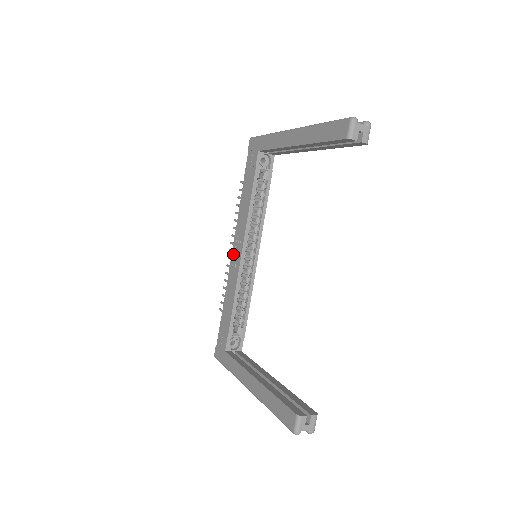
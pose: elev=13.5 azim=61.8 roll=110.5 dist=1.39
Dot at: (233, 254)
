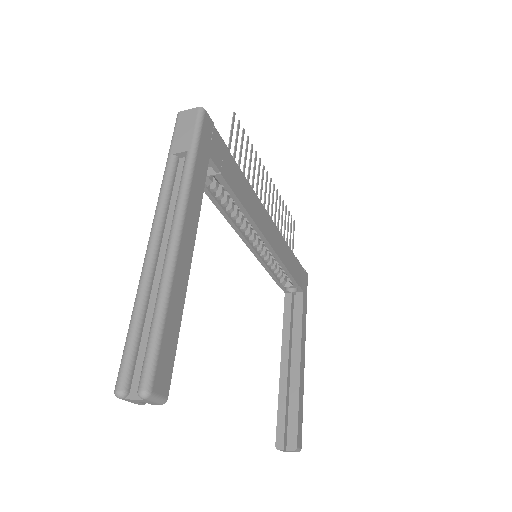
Dot at: occluded
